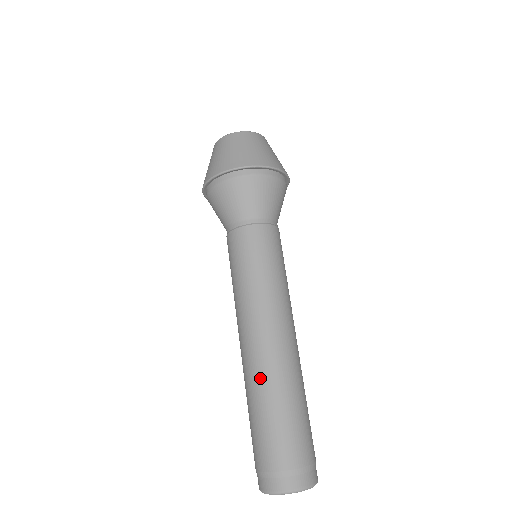
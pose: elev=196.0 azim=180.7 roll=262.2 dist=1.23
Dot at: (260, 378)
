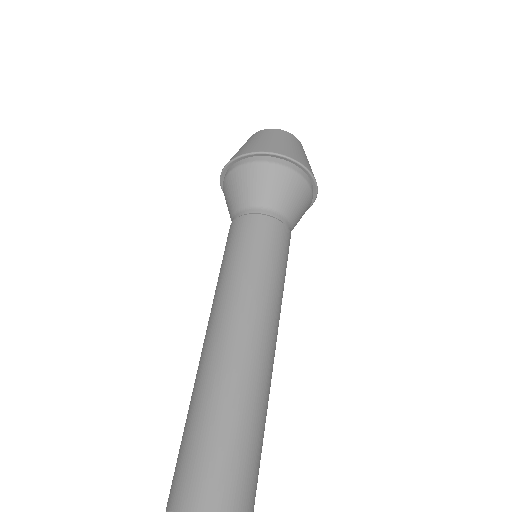
Dot at: (197, 384)
